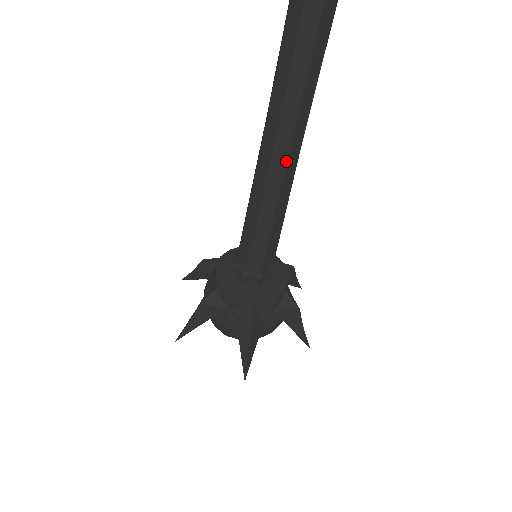
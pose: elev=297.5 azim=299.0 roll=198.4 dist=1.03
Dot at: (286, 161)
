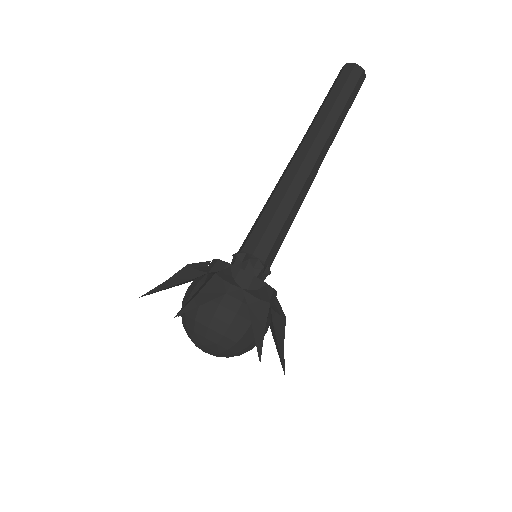
Dot at: (307, 153)
